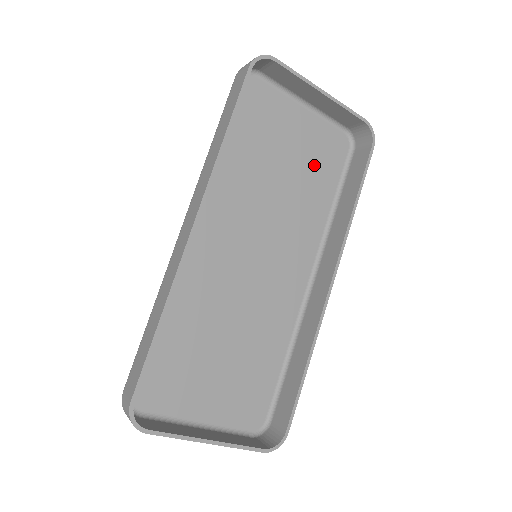
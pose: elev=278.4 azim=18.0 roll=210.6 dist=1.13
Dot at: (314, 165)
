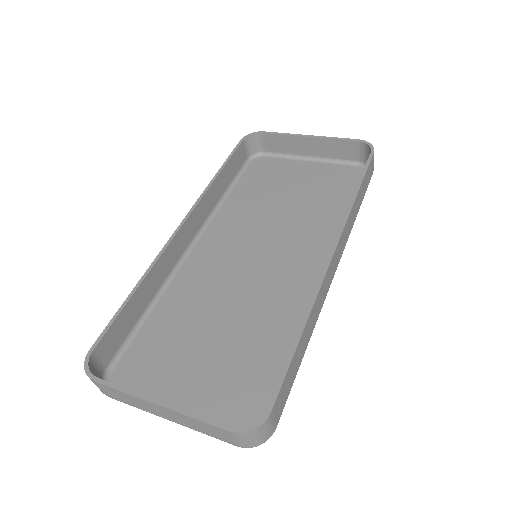
Dot at: (325, 191)
